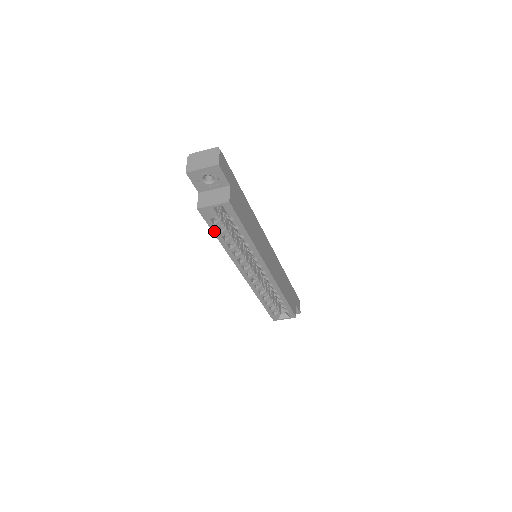
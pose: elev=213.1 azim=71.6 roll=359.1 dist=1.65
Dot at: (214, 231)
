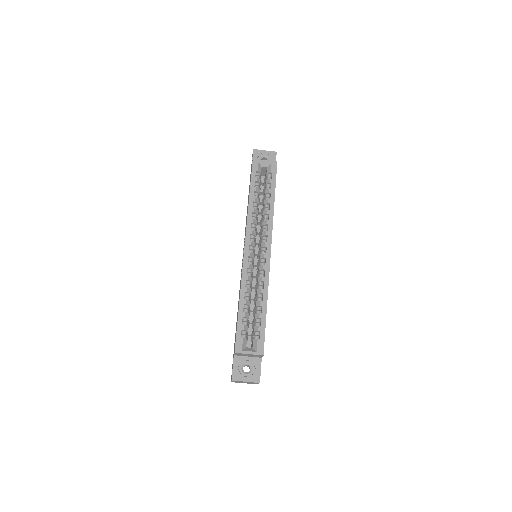
Dot at: (252, 184)
